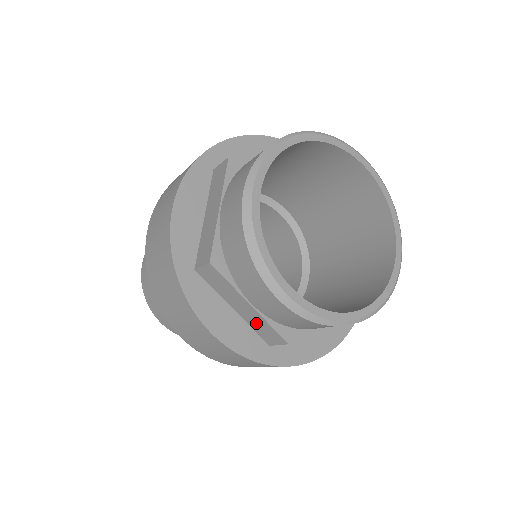
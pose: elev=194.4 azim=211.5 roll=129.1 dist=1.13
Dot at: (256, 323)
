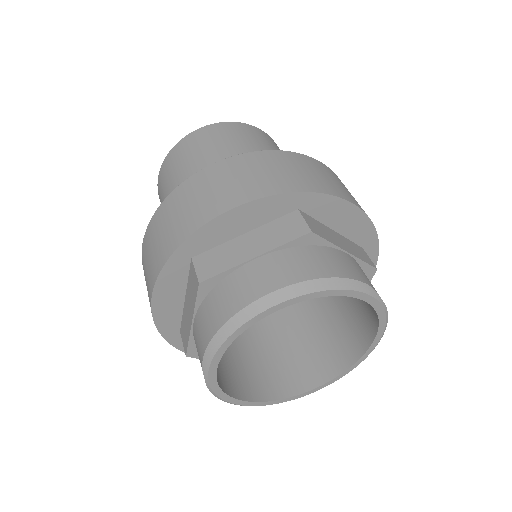
Dot at: occluded
